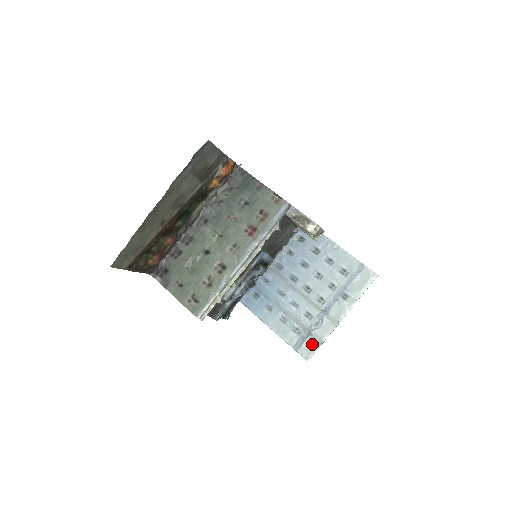
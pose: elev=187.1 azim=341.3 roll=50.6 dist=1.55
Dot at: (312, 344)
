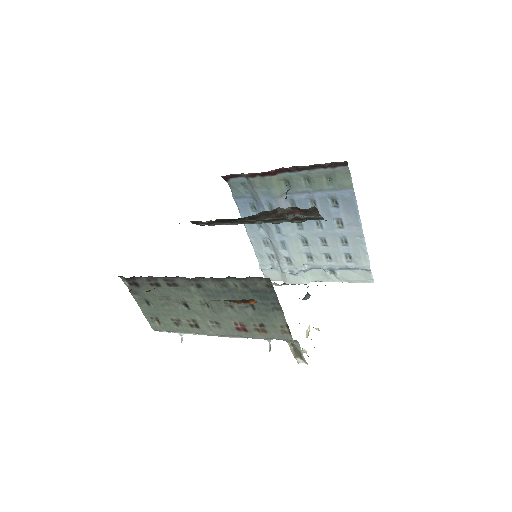
Dot at: (277, 276)
